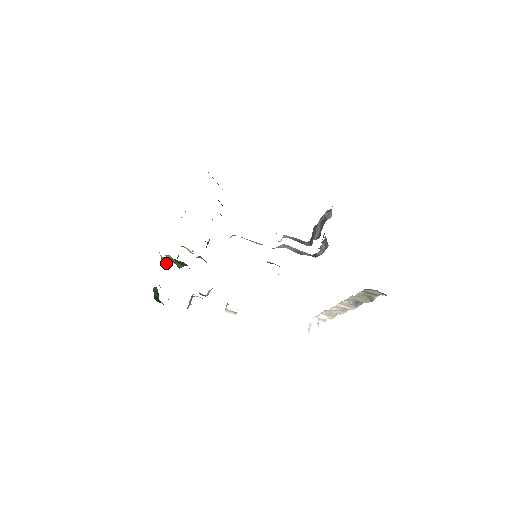
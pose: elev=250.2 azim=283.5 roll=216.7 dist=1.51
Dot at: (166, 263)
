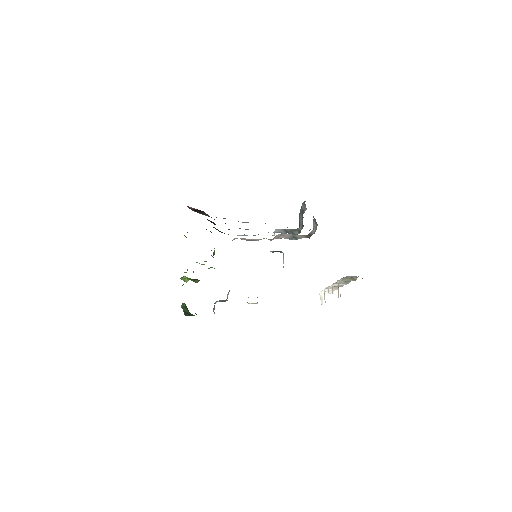
Dot at: occluded
